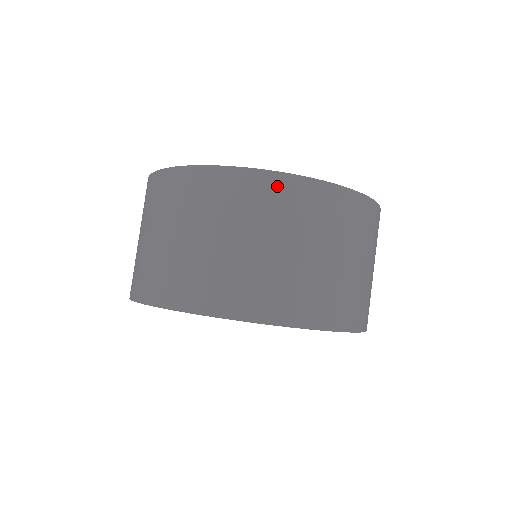
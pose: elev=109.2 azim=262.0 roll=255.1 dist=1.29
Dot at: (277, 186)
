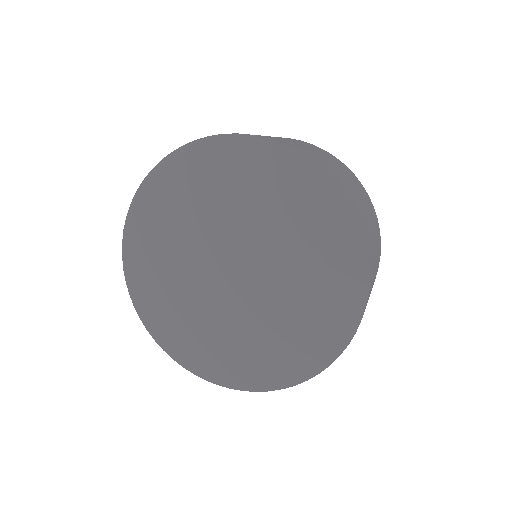
Dot at: occluded
